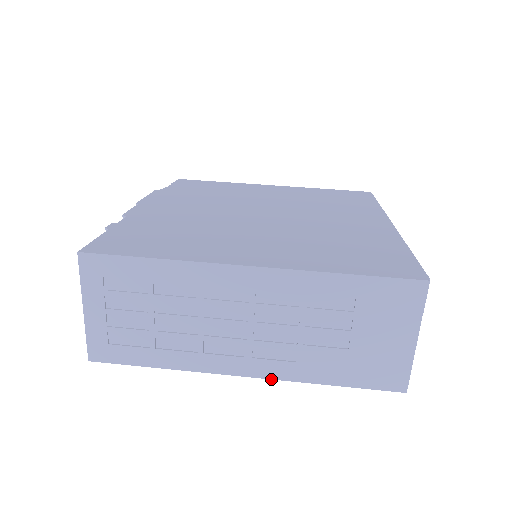
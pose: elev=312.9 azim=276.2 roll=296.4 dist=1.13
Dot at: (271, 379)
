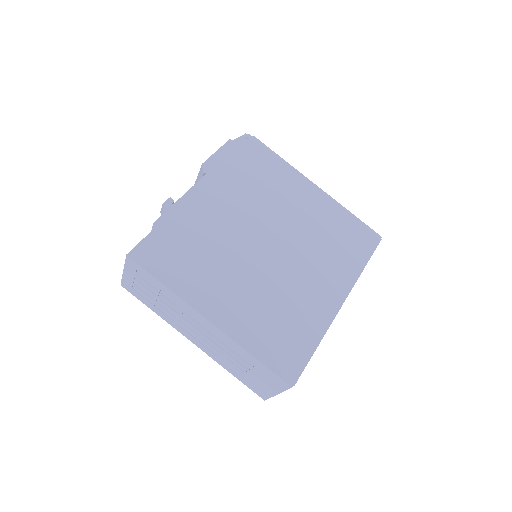
Dot at: occluded
